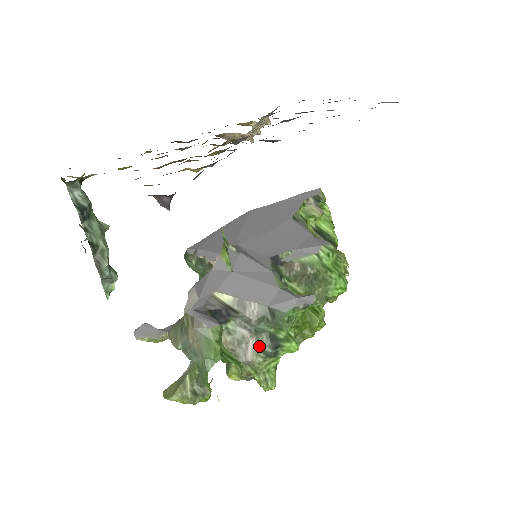
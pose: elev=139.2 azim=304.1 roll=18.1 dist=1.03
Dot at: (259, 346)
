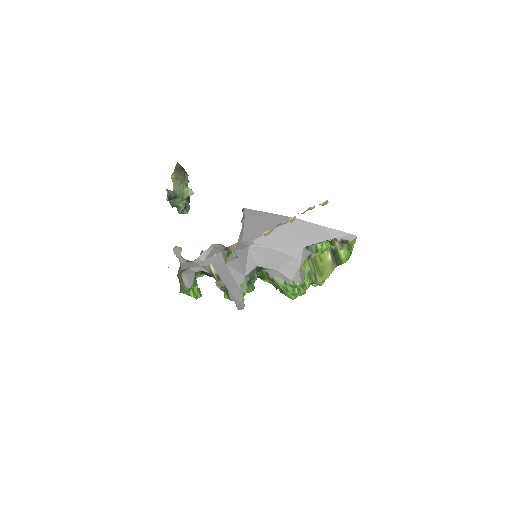
Dot at: occluded
